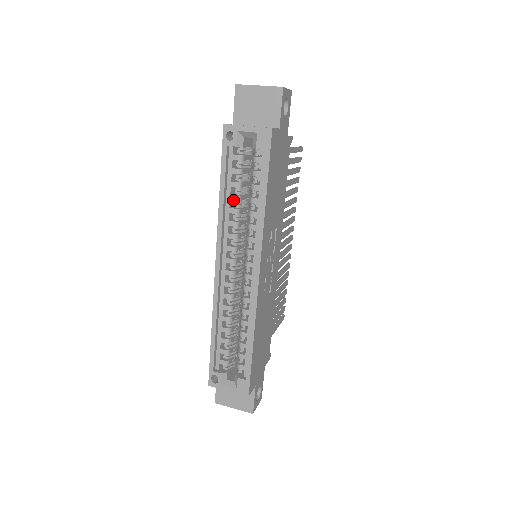
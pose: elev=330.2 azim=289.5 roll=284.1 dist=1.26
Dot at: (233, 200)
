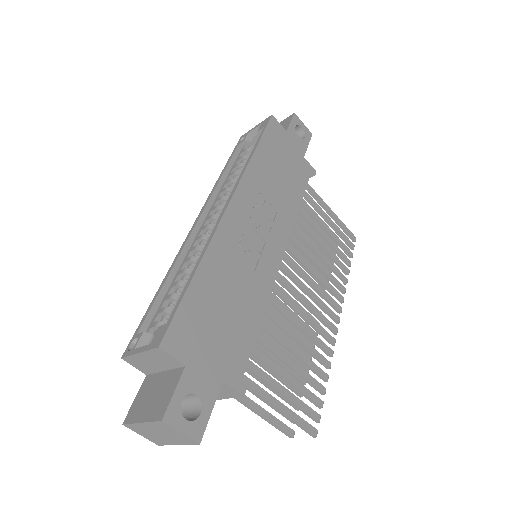
Dot at: (232, 174)
